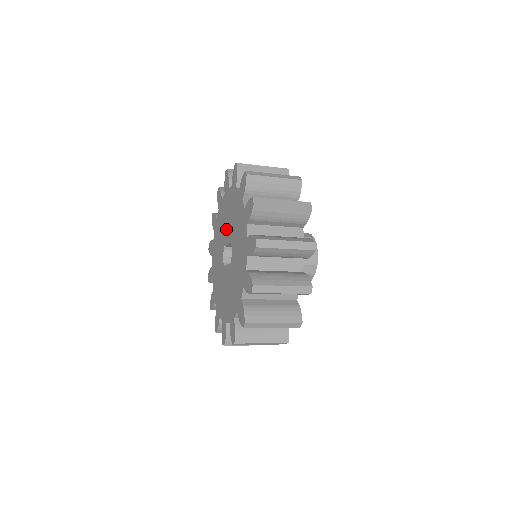
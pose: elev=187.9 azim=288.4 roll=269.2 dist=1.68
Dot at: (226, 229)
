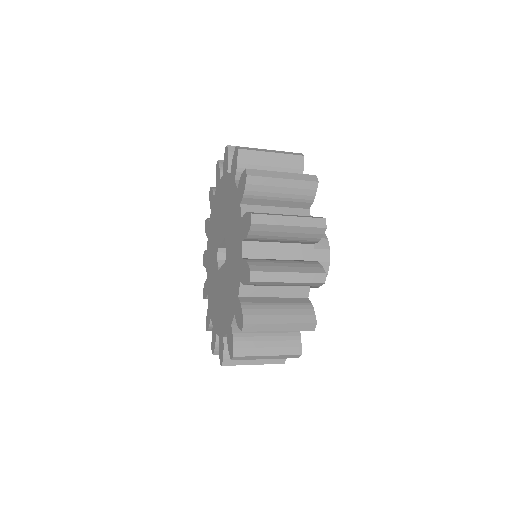
Dot at: (219, 226)
